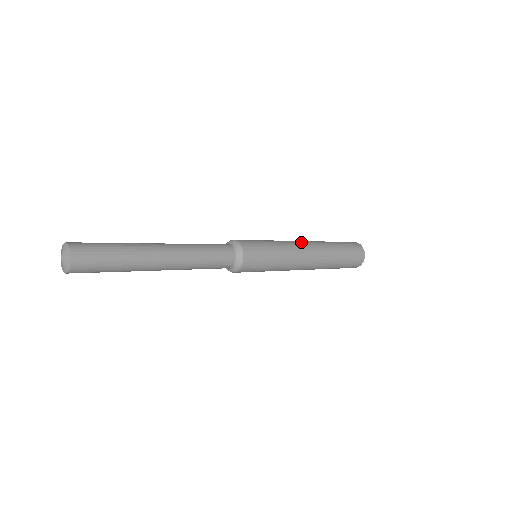
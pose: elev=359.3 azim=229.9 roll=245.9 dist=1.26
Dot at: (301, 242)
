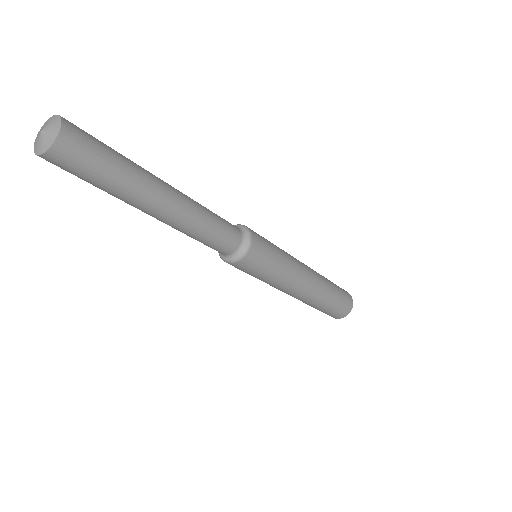
Dot at: occluded
